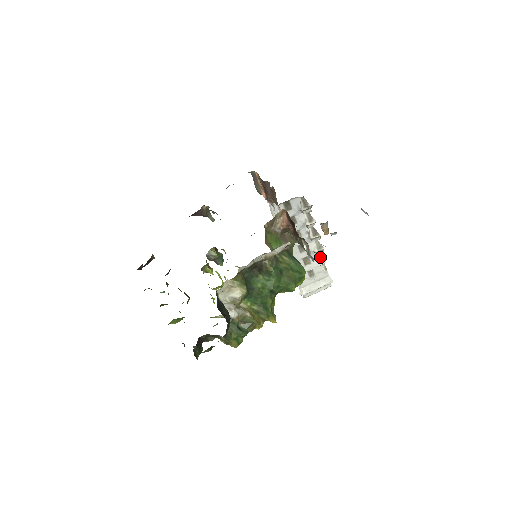
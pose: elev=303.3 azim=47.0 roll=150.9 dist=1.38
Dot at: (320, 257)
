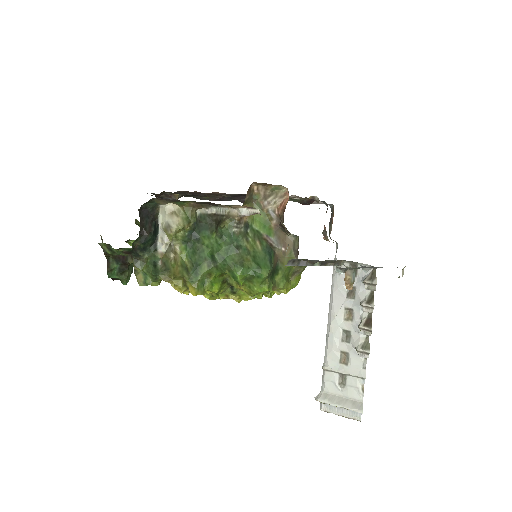
Dot at: (363, 365)
